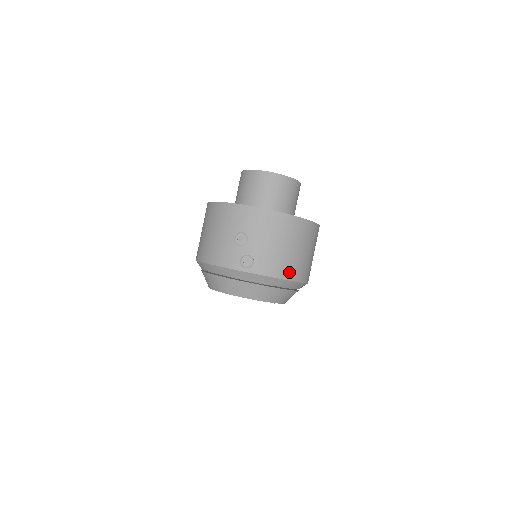
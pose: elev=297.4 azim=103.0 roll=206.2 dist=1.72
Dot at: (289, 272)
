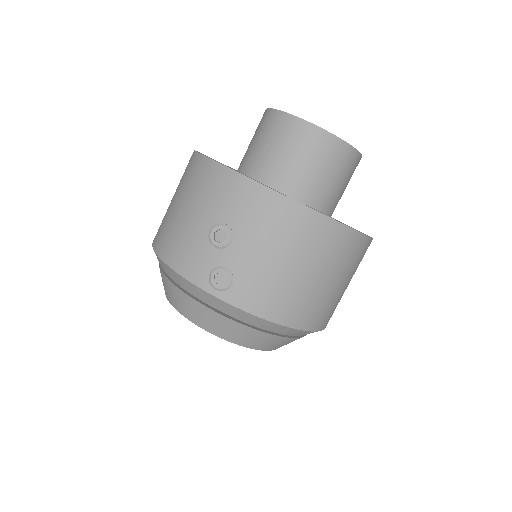
Dot at: (293, 313)
